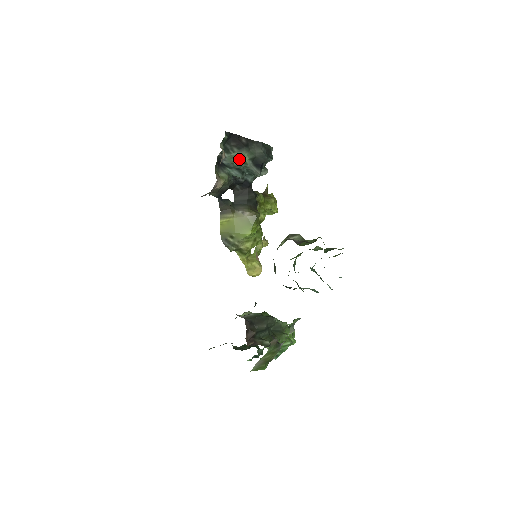
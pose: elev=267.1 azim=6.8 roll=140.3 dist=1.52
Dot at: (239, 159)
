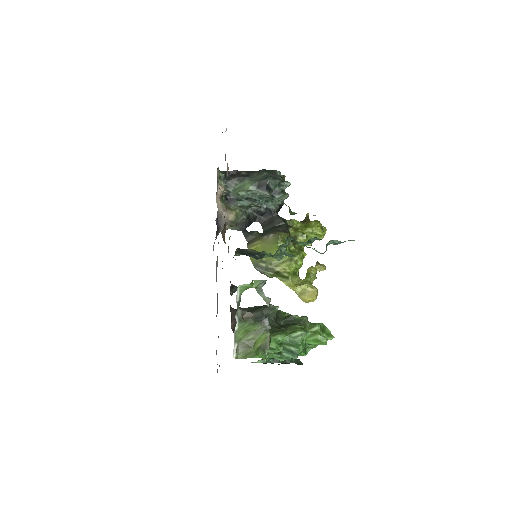
Dot at: (243, 189)
